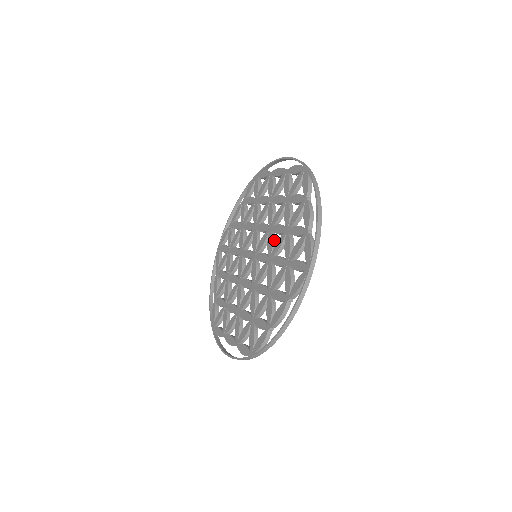
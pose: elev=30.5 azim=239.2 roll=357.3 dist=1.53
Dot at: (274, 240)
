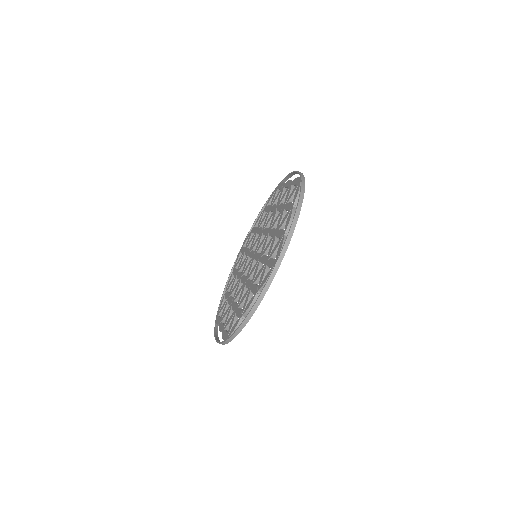
Dot at: occluded
